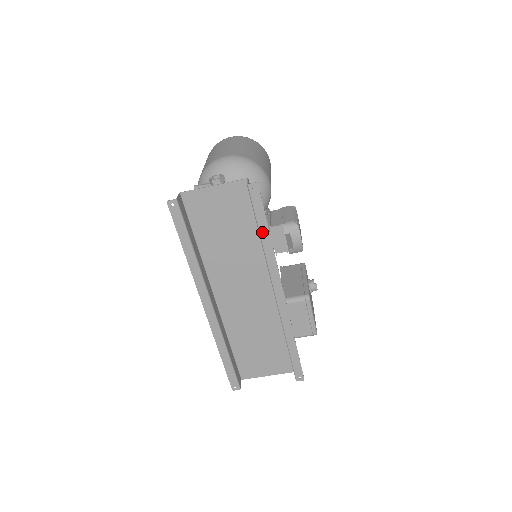
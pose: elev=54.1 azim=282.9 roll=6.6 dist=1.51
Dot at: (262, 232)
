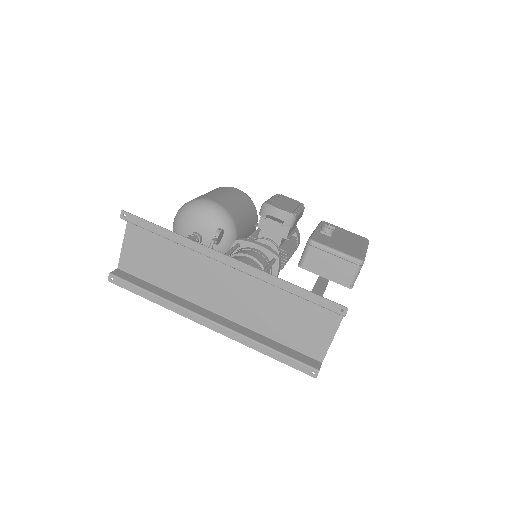
Dot at: (162, 234)
